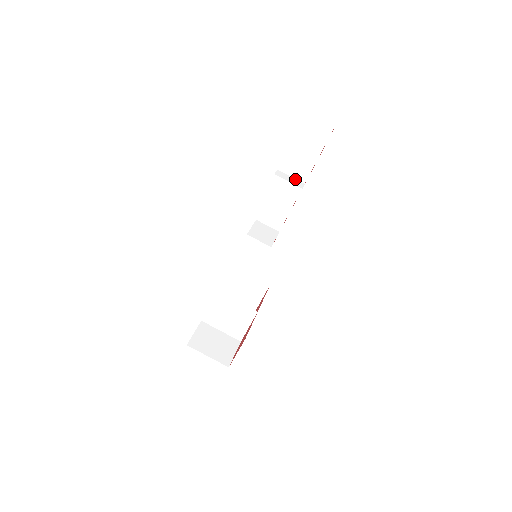
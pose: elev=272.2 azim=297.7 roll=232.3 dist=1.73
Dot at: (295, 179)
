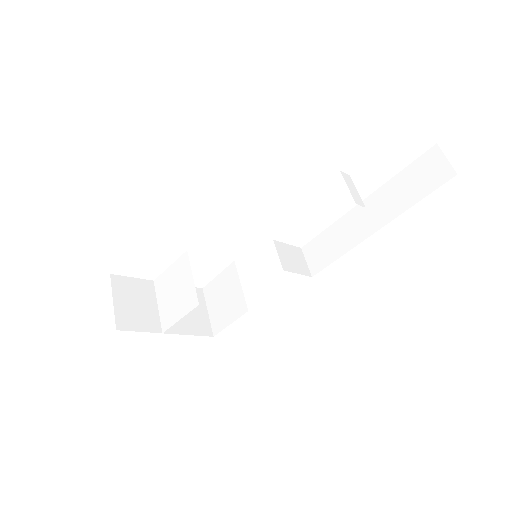
Dot at: (359, 196)
